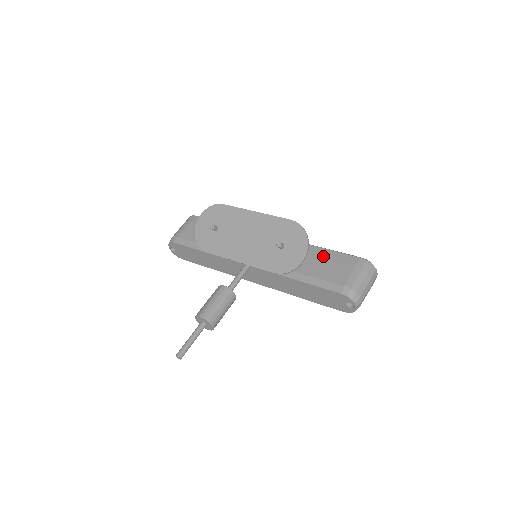
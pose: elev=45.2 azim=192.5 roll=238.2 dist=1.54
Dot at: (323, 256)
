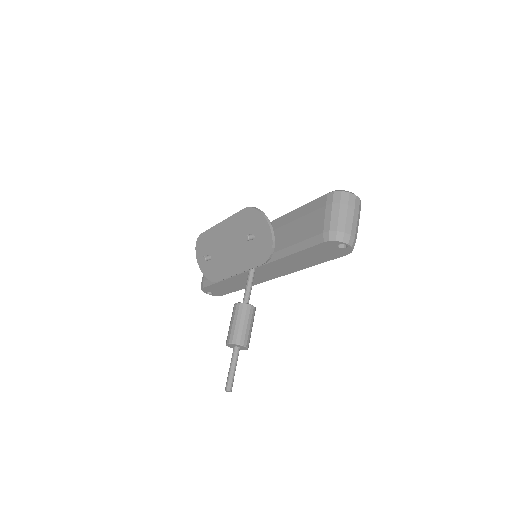
Dot at: (299, 216)
